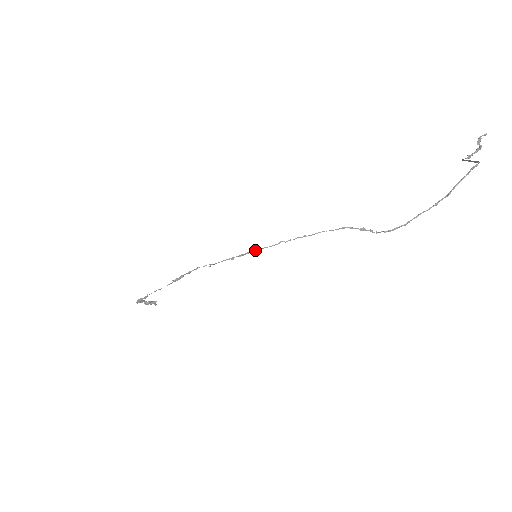
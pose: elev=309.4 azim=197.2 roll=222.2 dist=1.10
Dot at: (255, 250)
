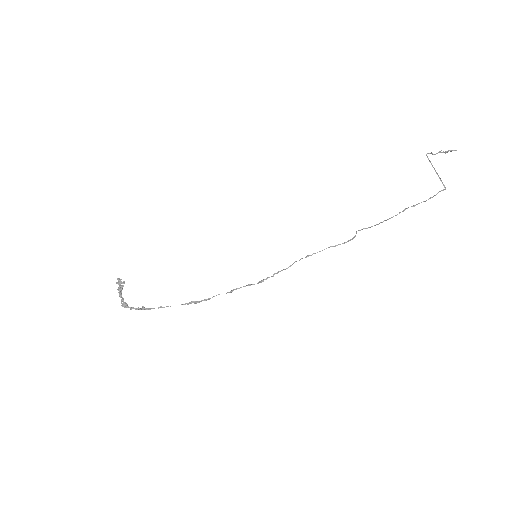
Dot at: (274, 274)
